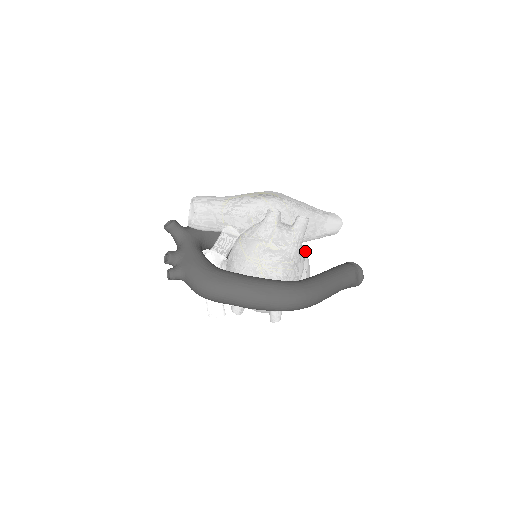
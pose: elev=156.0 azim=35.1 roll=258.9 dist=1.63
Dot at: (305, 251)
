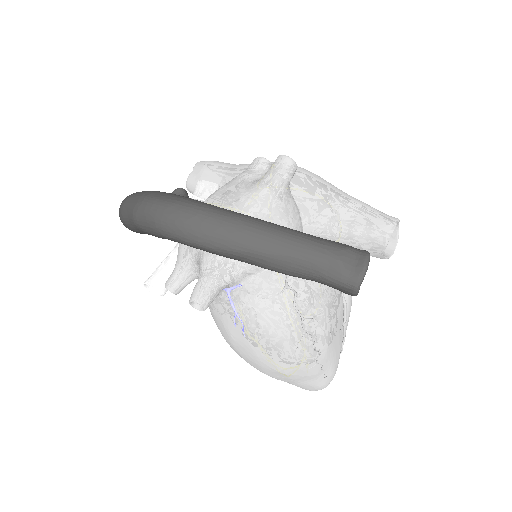
Dot at: occluded
